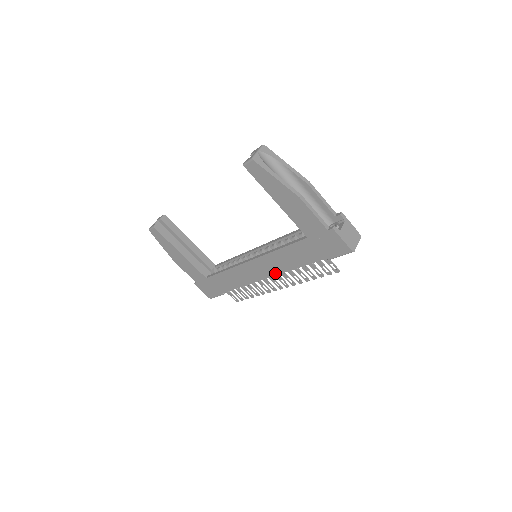
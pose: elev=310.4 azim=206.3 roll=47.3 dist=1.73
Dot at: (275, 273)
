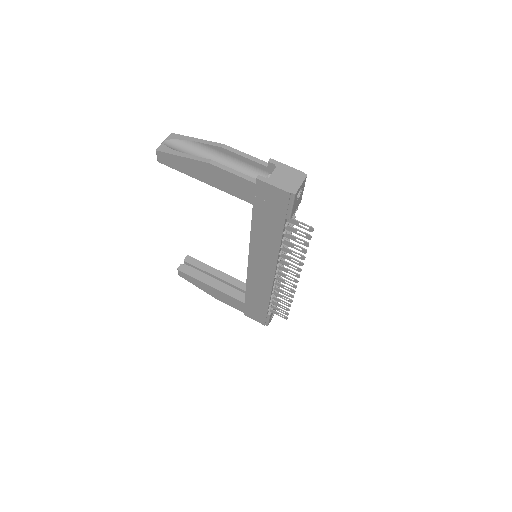
Dot at: (273, 265)
